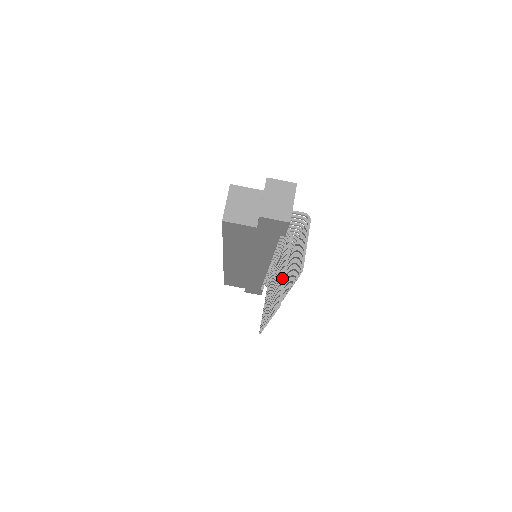
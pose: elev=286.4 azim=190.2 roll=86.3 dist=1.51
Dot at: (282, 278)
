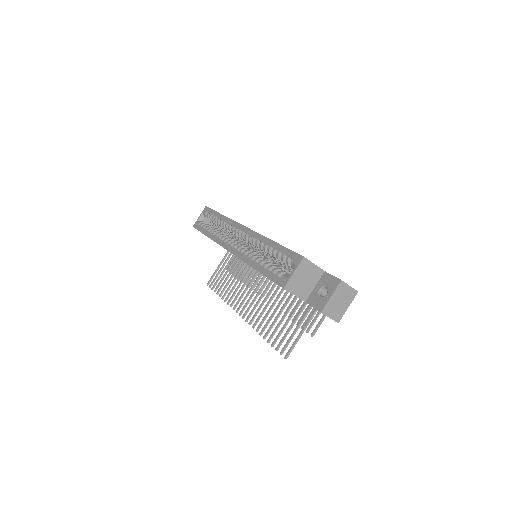
Dot at: (297, 338)
